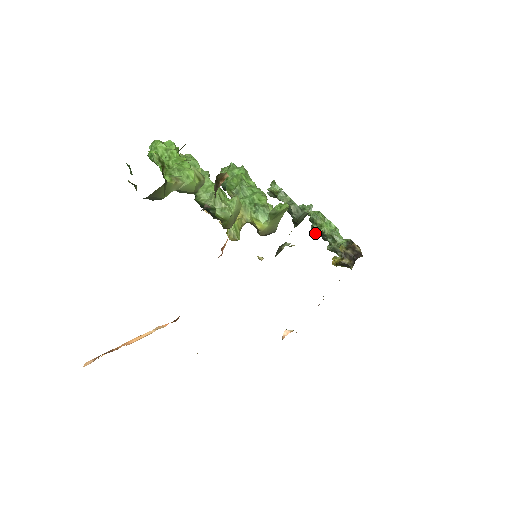
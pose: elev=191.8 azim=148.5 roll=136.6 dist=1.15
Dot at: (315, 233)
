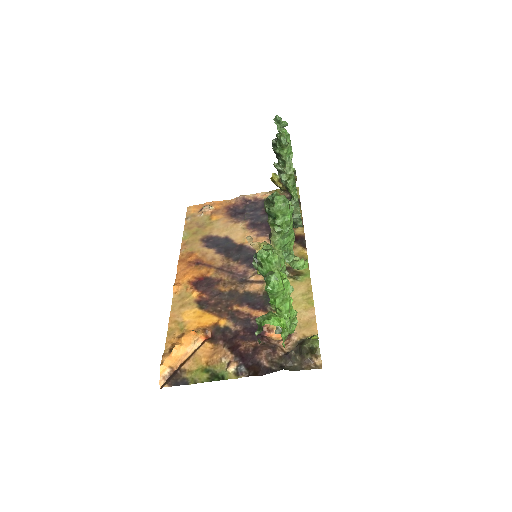
Dot at: (274, 148)
